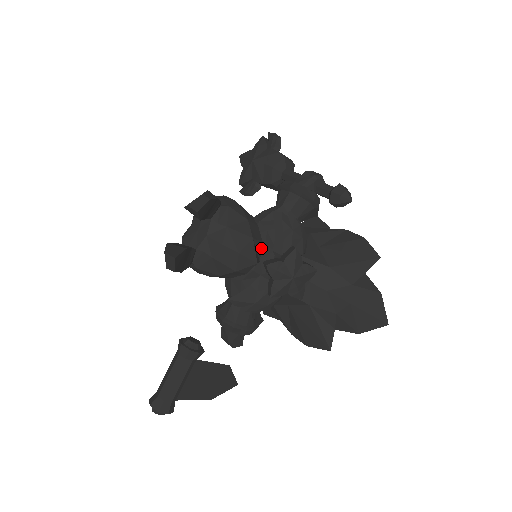
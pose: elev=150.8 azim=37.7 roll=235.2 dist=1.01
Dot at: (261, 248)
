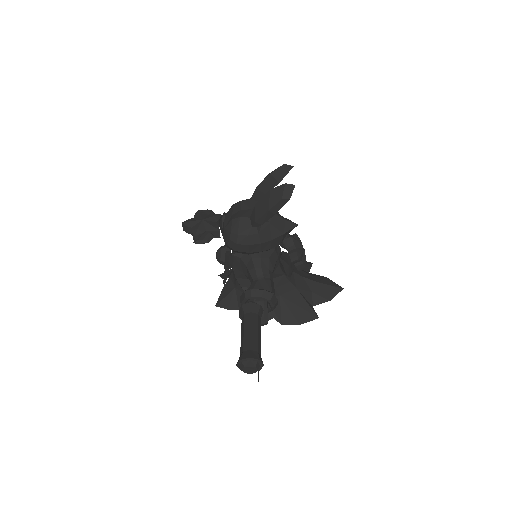
Dot at: occluded
